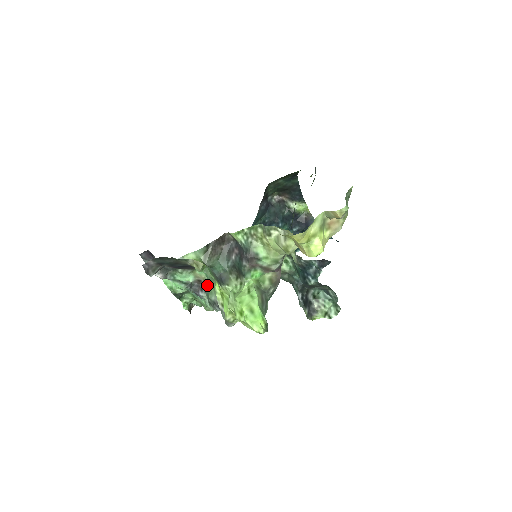
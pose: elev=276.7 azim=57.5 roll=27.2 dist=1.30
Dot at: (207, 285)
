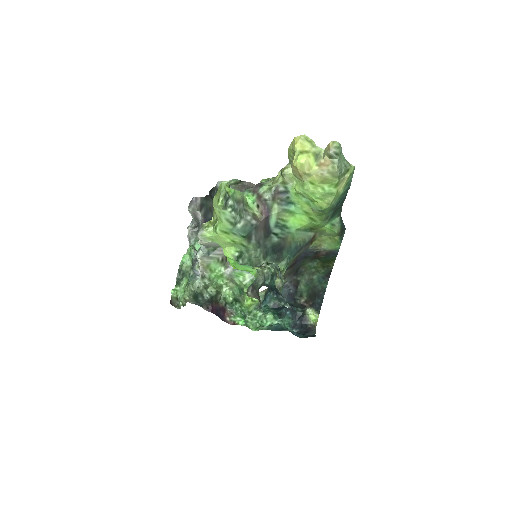
Dot at: occluded
